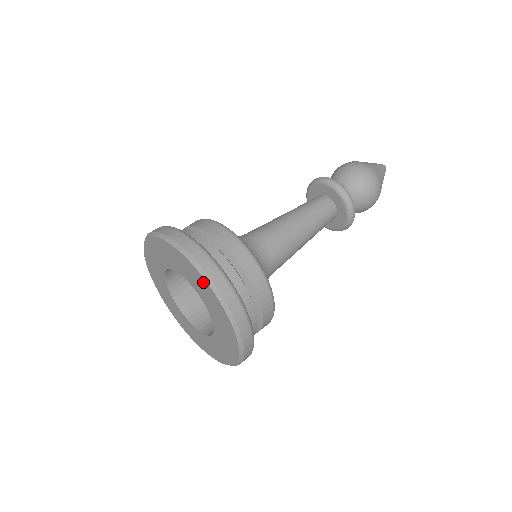
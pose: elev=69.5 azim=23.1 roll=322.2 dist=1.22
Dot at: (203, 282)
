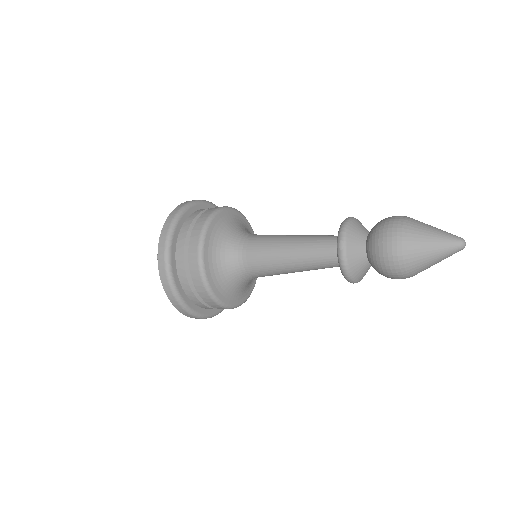
Dot at: occluded
